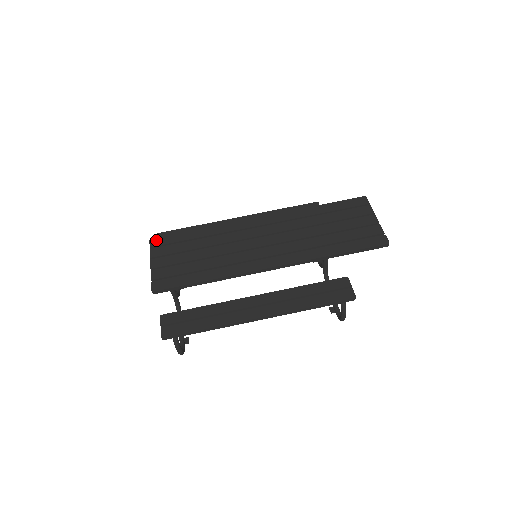
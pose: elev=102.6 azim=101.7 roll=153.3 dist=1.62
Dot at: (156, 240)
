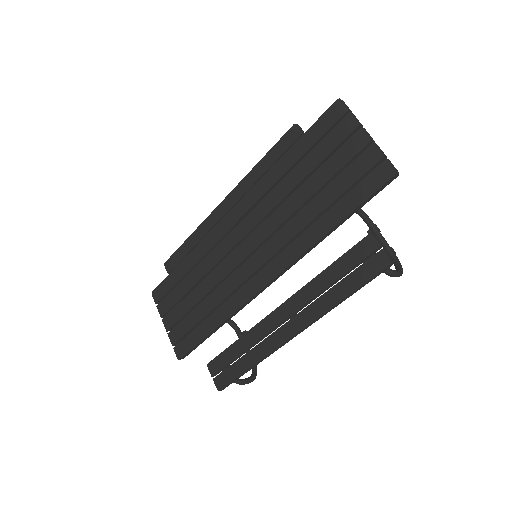
Dot at: (156, 292)
